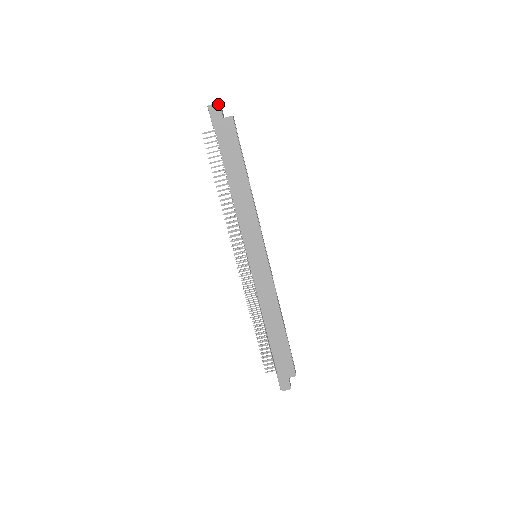
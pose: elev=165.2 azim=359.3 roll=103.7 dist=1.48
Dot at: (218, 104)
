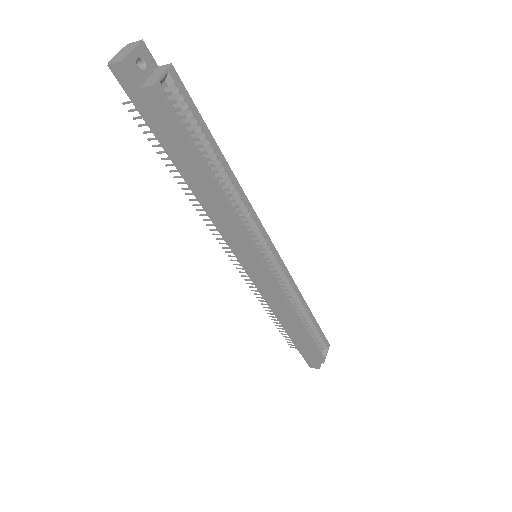
Dot at: (121, 64)
